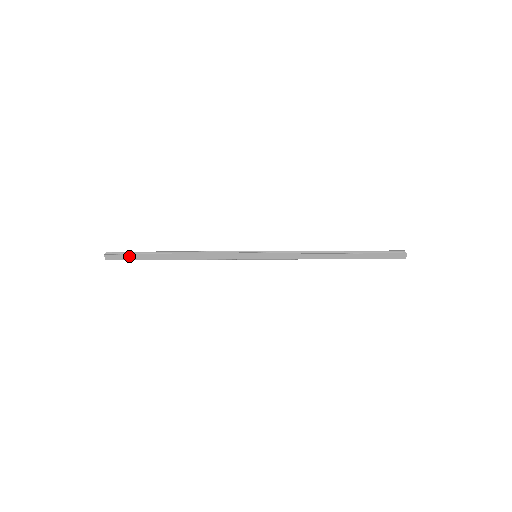
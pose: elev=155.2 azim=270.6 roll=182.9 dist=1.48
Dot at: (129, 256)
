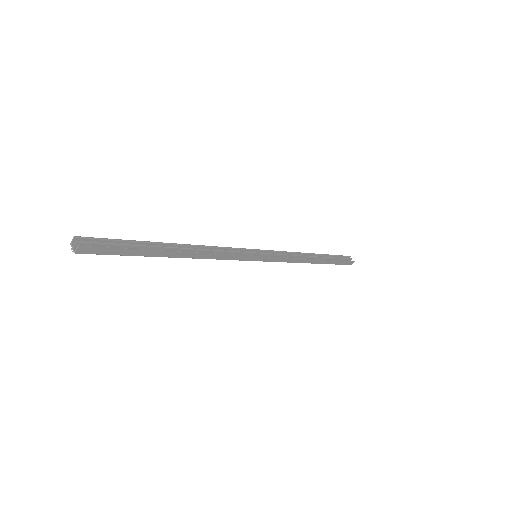
Dot at: (118, 250)
